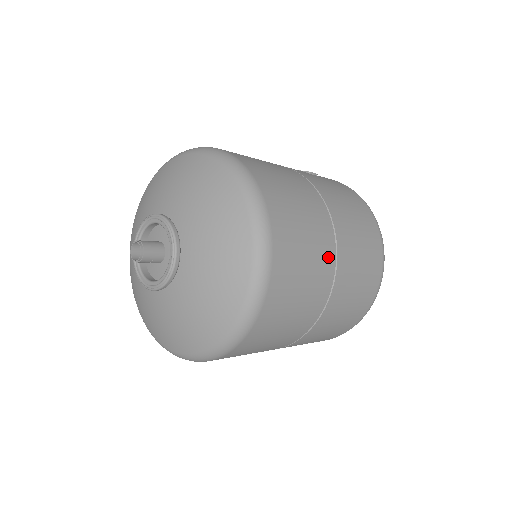
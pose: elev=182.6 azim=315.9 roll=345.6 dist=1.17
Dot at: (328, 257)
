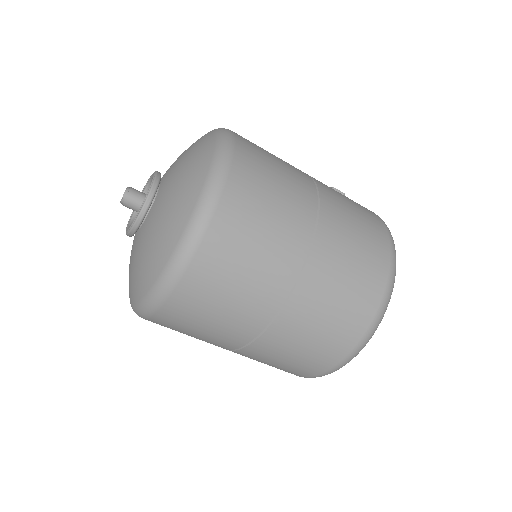
Dot at: (295, 249)
